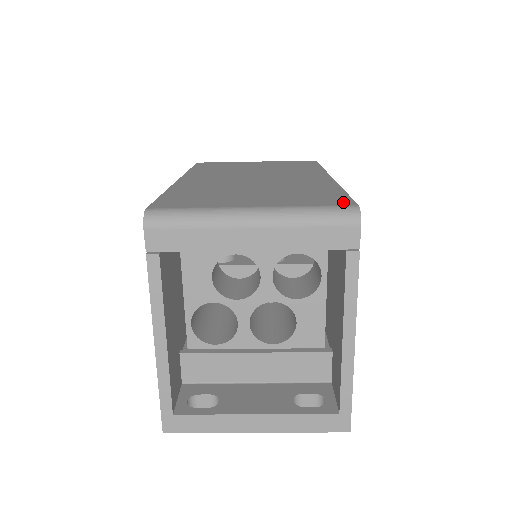
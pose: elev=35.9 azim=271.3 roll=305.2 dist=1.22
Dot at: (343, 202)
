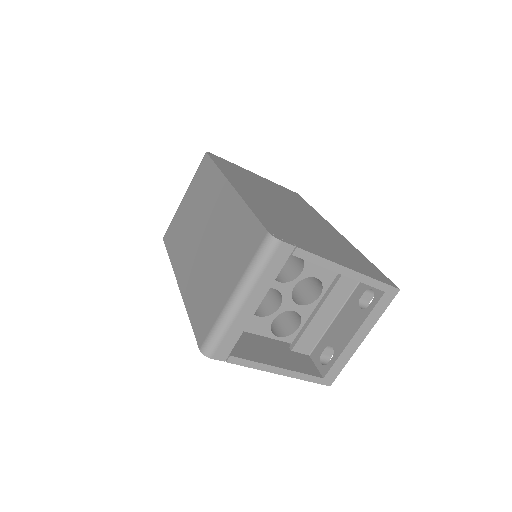
Dot at: (260, 235)
